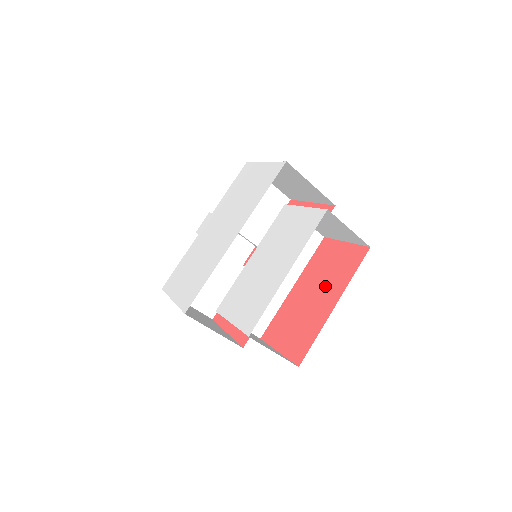
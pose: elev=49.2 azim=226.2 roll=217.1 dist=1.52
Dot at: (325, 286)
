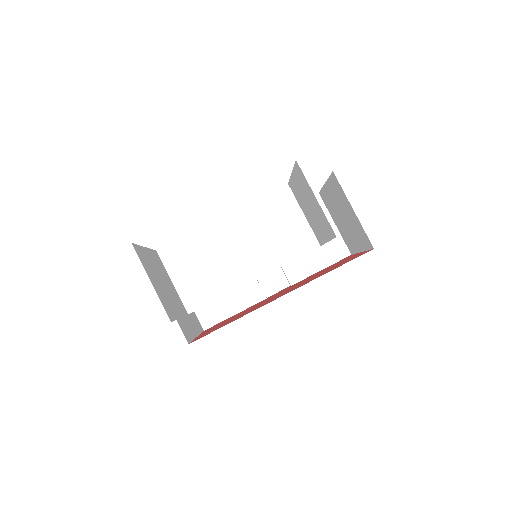
Dot at: occluded
